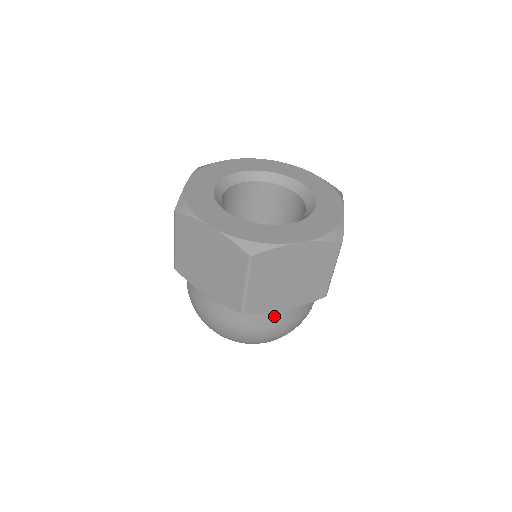
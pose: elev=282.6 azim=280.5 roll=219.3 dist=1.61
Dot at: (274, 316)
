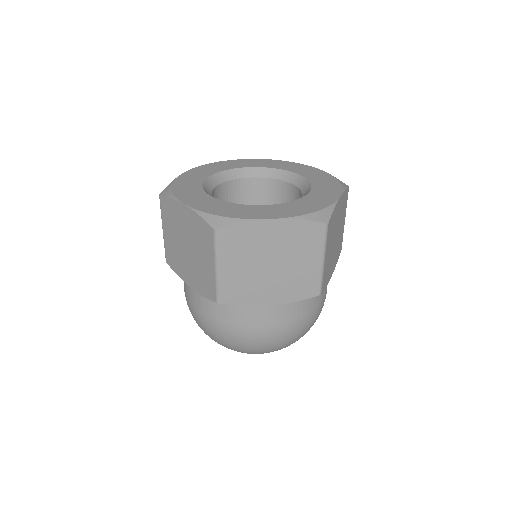
Dot at: (260, 314)
